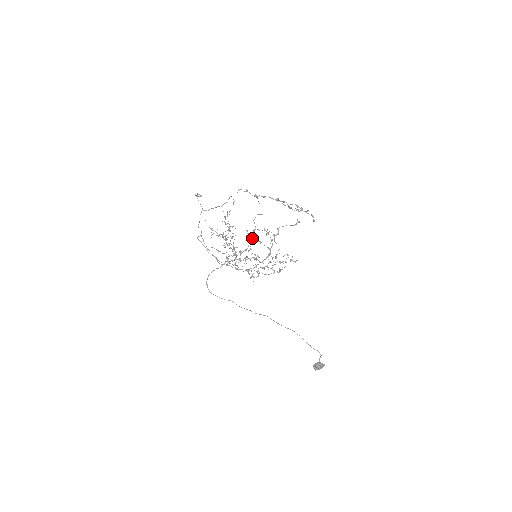
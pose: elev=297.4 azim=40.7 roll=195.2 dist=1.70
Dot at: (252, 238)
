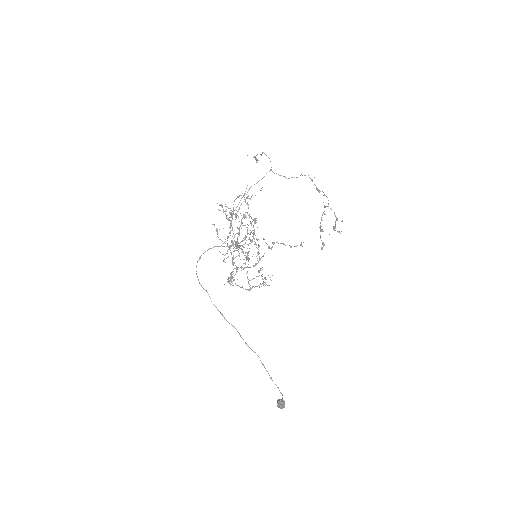
Dot at: occluded
